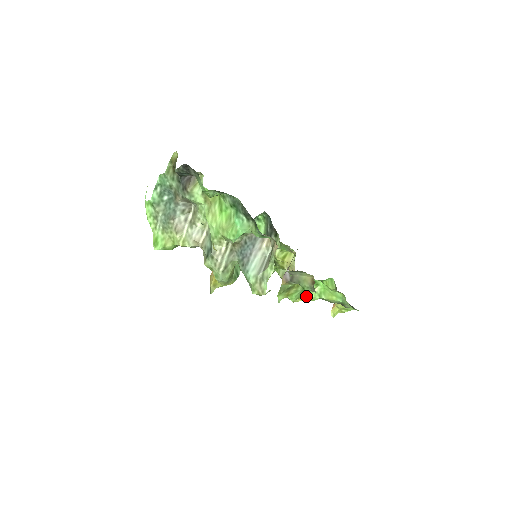
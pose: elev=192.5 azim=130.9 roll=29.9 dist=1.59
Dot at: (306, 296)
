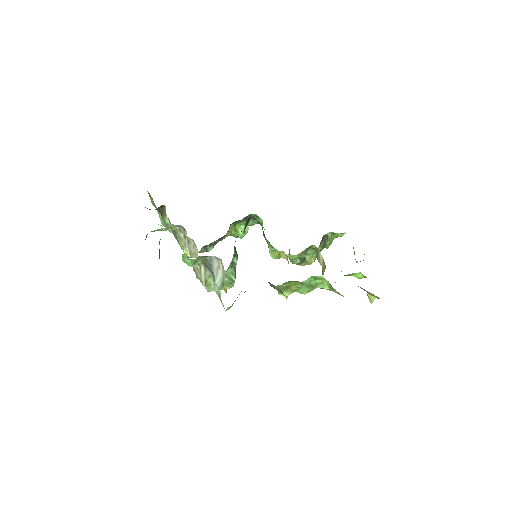
Dot at: (320, 288)
